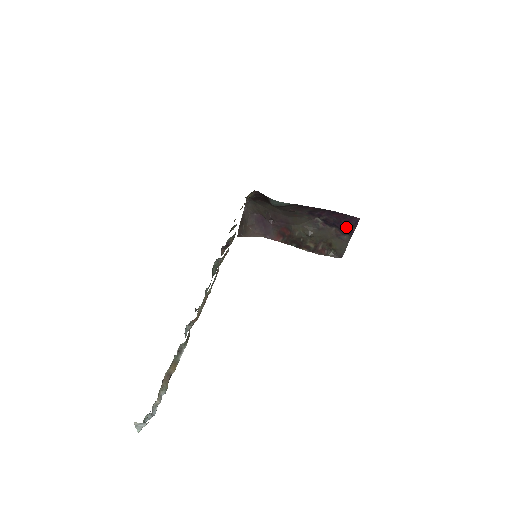
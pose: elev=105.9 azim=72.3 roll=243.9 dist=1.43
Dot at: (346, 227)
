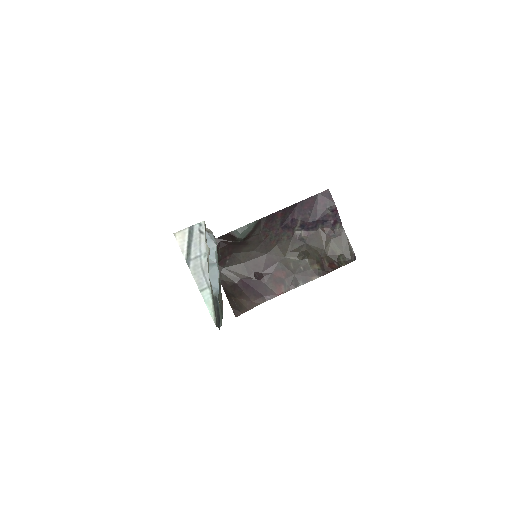
Dot at: (326, 212)
